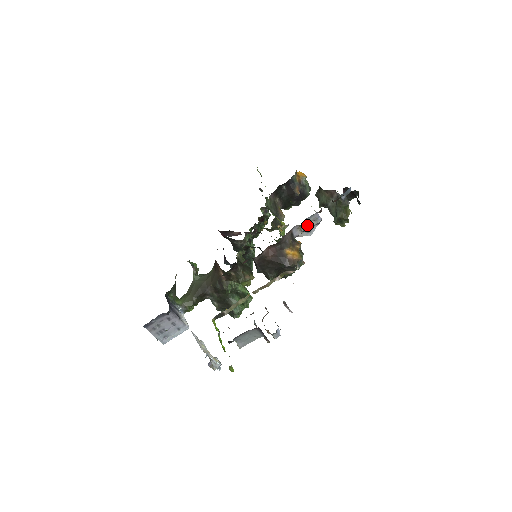
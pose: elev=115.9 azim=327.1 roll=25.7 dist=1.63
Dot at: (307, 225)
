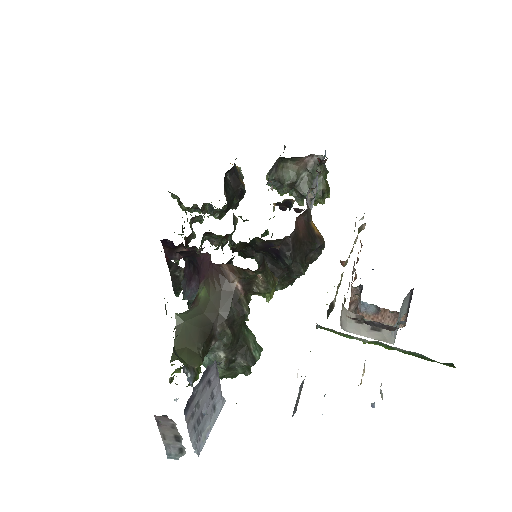
Dot at: occluded
